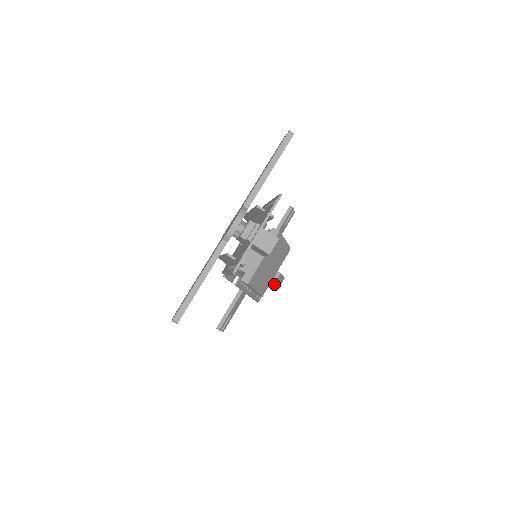
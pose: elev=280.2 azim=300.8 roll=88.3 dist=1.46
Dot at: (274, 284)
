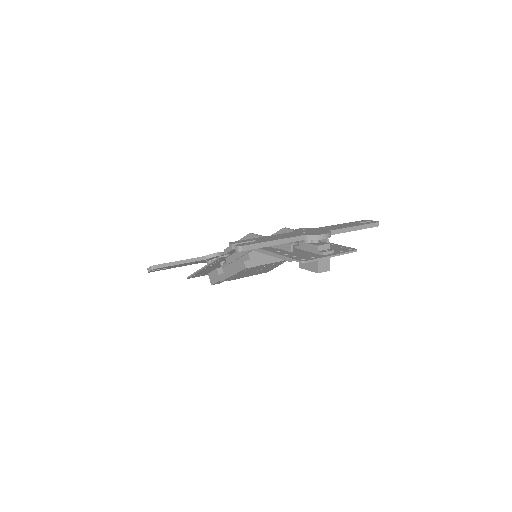
Dot at: (216, 280)
